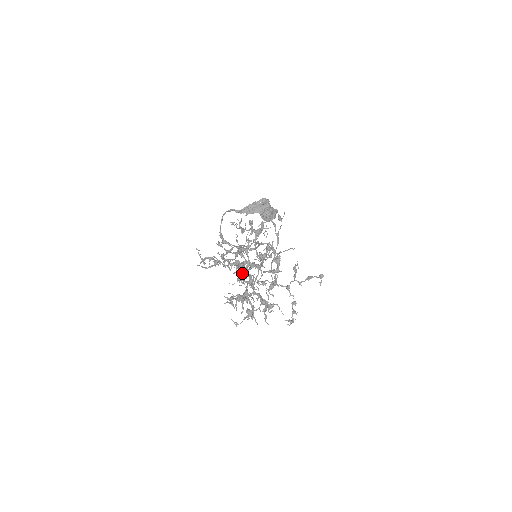
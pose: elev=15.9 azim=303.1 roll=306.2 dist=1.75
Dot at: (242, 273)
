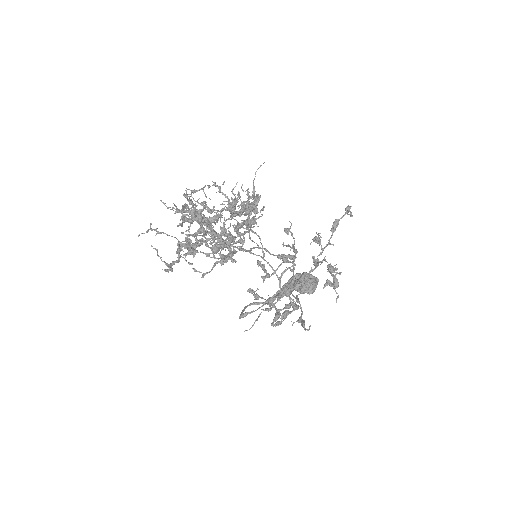
Dot at: (186, 194)
